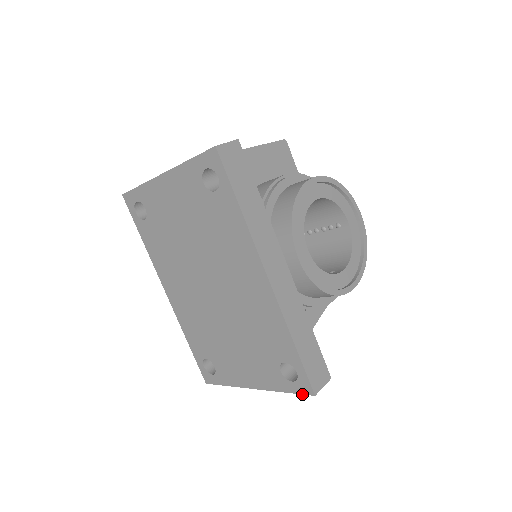
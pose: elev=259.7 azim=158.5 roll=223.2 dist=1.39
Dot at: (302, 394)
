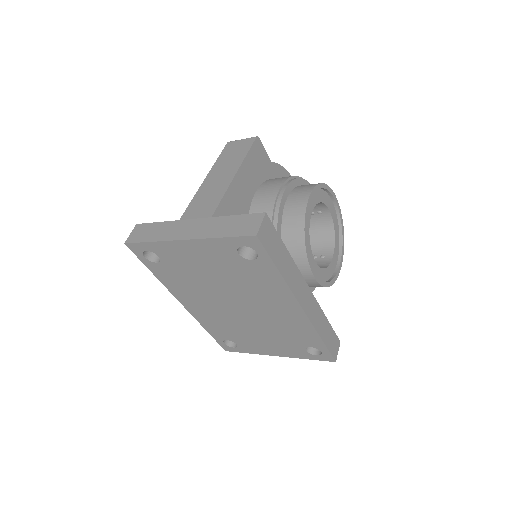
Dot at: occluded
